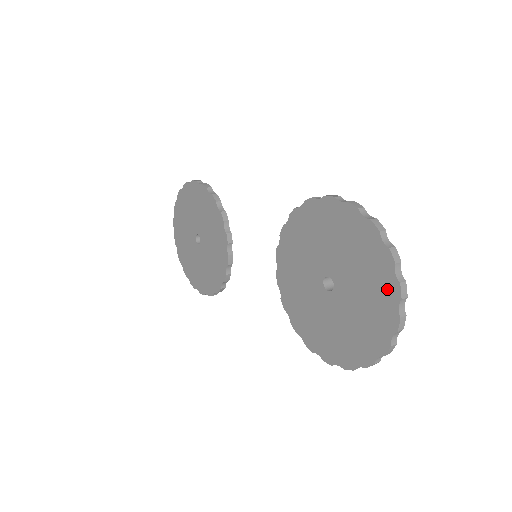
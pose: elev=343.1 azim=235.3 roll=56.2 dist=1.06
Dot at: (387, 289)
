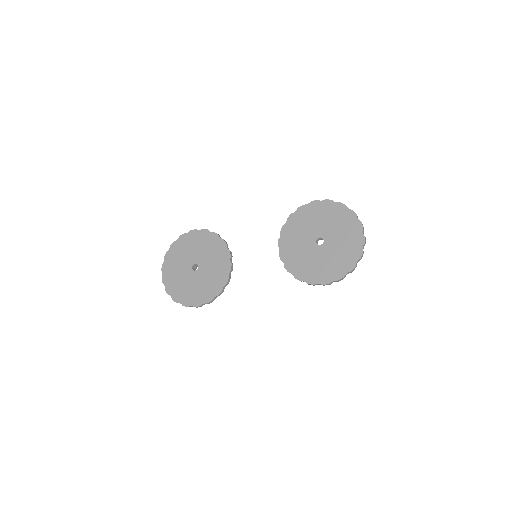
Dot at: (355, 227)
